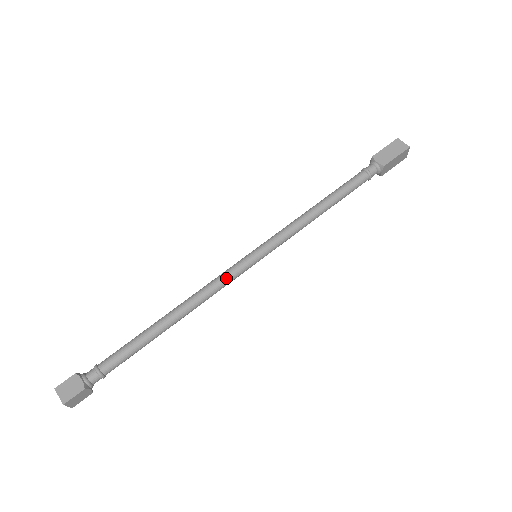
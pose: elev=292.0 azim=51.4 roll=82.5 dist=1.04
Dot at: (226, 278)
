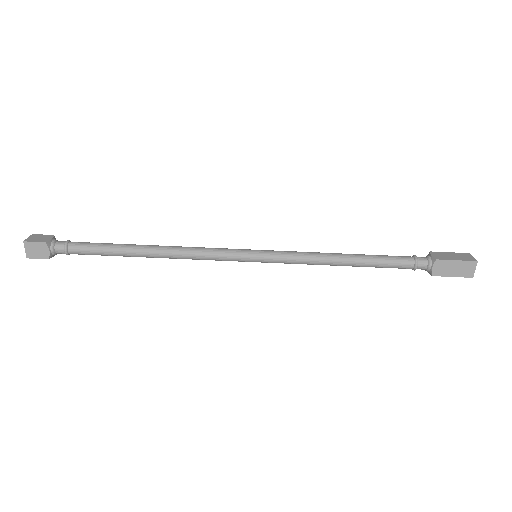
Dot at: (216, 250)
